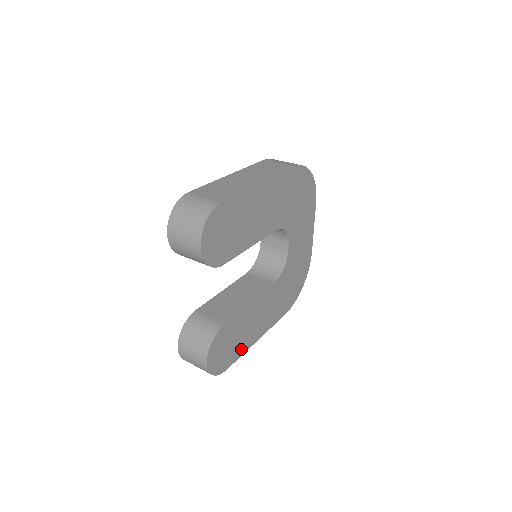
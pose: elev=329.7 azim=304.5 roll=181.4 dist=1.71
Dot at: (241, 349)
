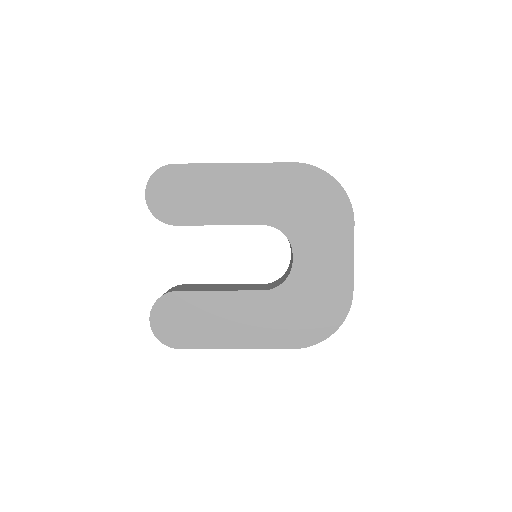
Dot at: (205, 340)
